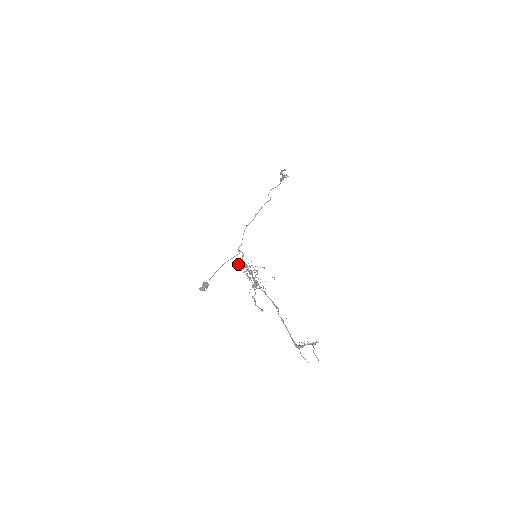
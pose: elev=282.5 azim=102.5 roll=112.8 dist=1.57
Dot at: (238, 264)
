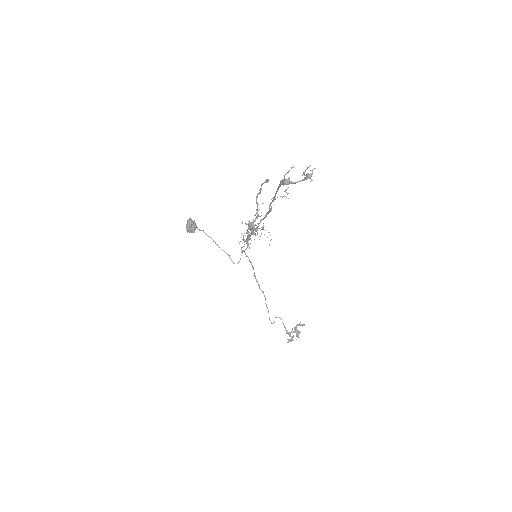
Dot at: occluded
